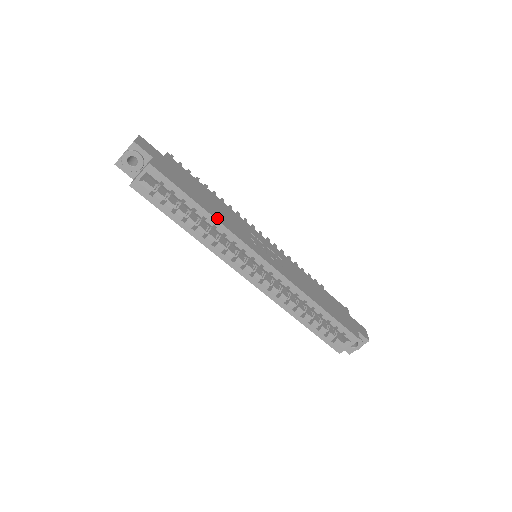
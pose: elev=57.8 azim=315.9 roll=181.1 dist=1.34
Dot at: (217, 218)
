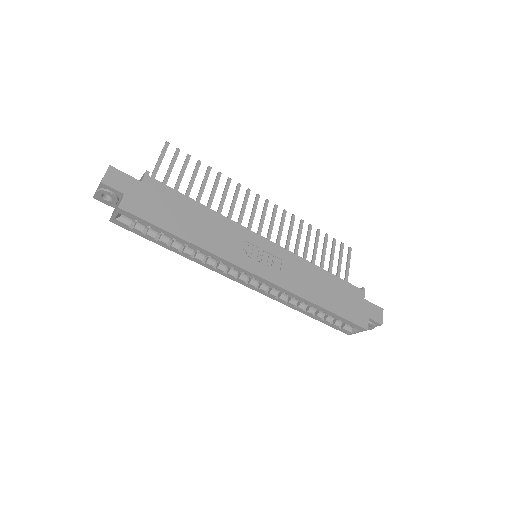
Dot at: (200, 244)
